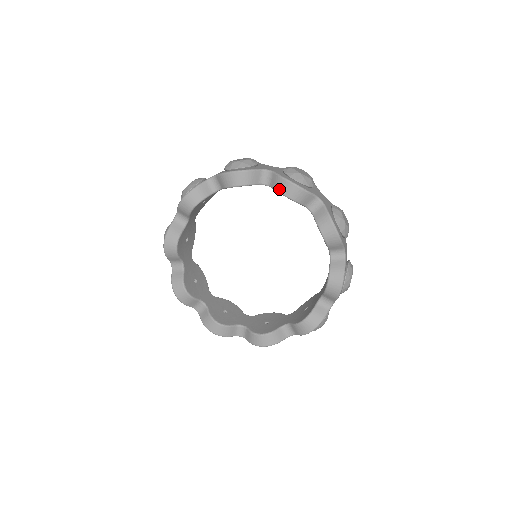
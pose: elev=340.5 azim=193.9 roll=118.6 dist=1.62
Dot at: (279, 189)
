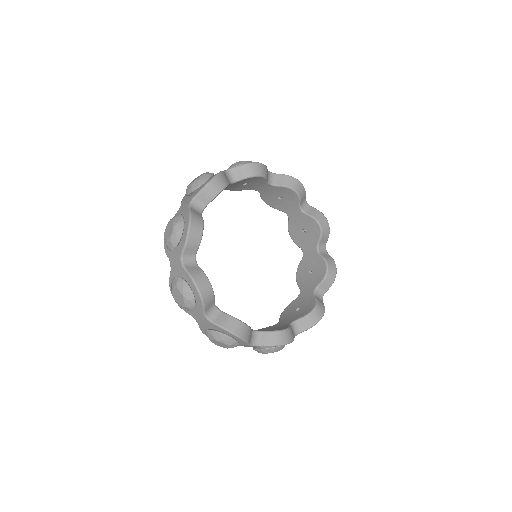
Dot at: (317, 217)
